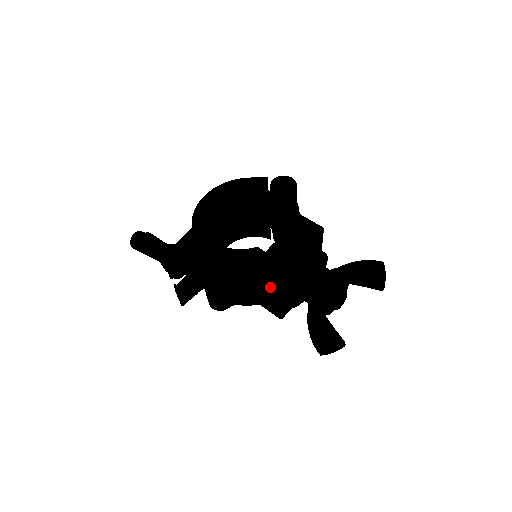
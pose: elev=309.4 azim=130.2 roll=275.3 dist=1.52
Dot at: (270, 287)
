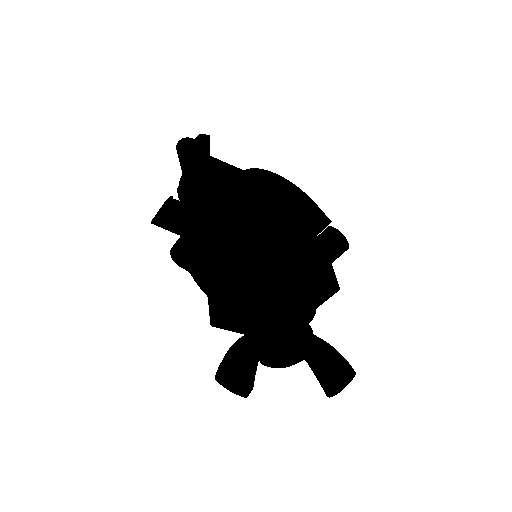
Dot at: (245, 277)
